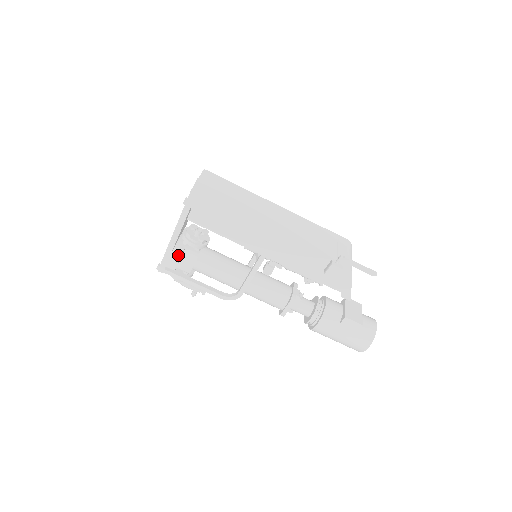
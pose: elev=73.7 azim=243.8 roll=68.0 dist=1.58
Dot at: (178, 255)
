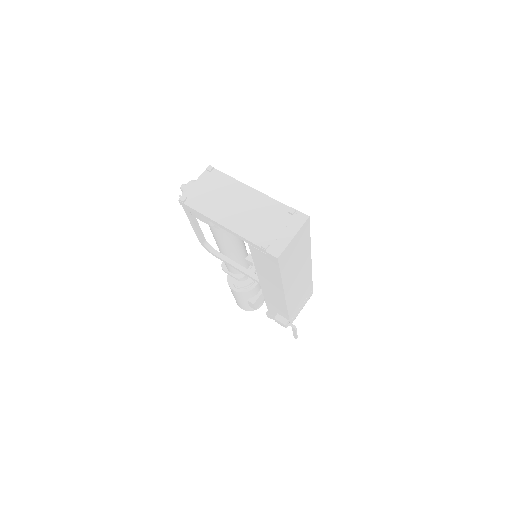
Dot at: (209, 223)
